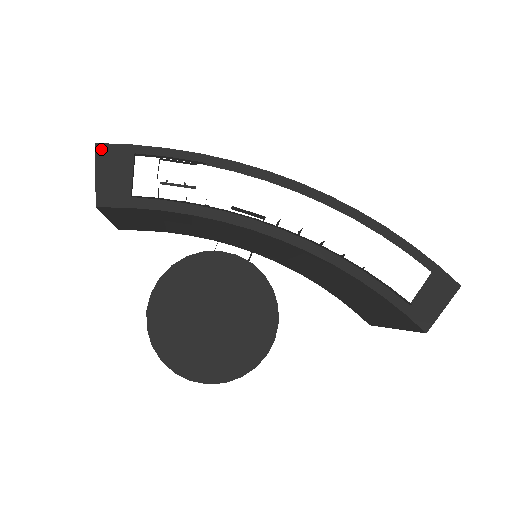
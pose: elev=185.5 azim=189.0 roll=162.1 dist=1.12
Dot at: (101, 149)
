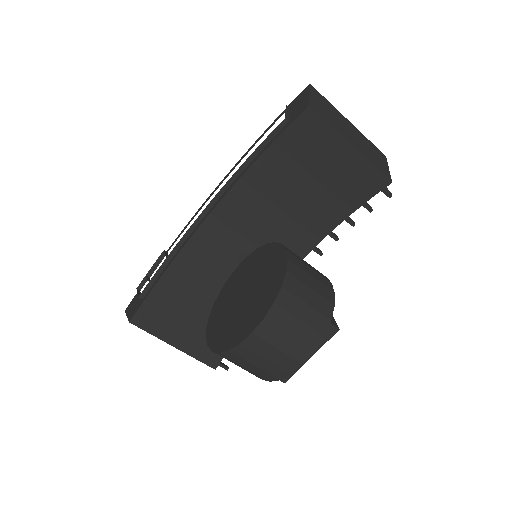
Dot at: (127, 309)
